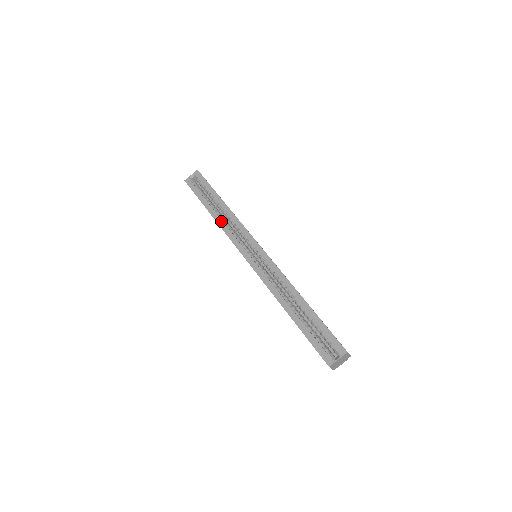
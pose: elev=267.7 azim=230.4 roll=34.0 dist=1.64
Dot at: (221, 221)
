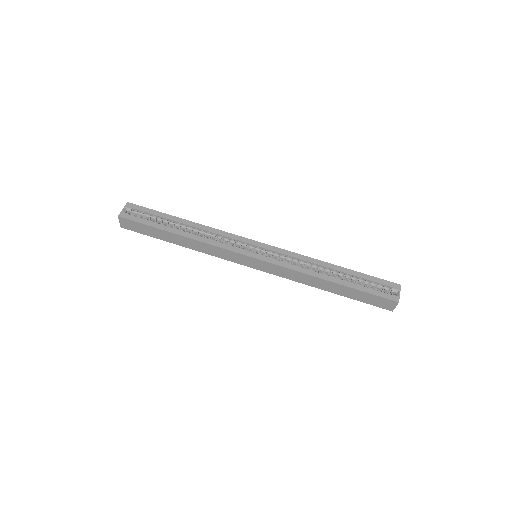
Dot at: (199, 237)
